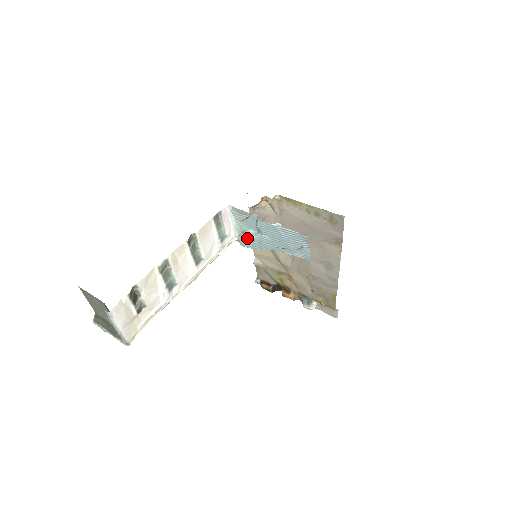
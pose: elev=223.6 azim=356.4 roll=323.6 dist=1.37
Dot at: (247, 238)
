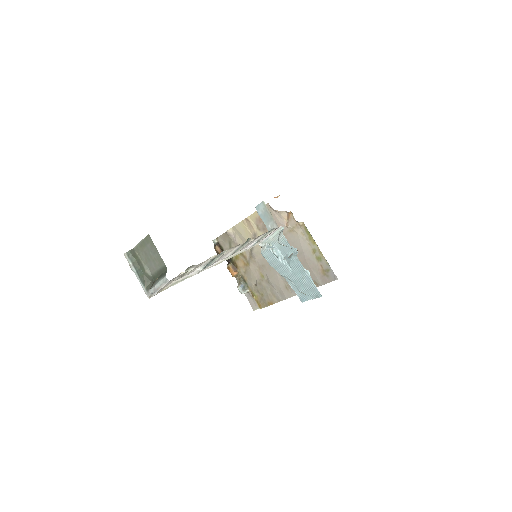
Dot at: (272, 255)
